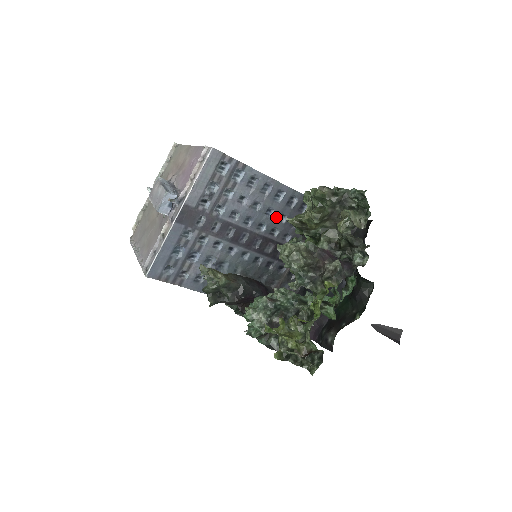
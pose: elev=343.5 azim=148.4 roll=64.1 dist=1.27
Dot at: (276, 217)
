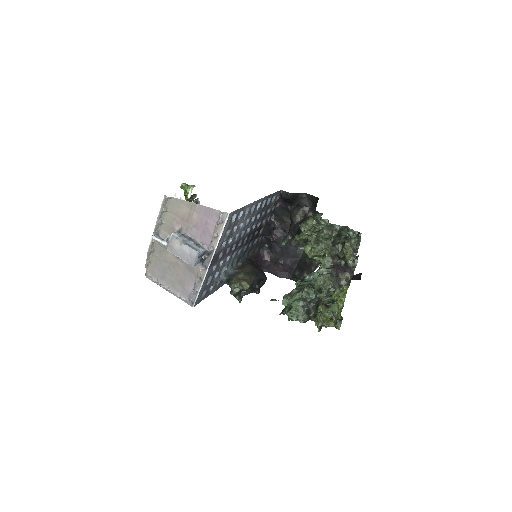
Dot at: (255, 219)
